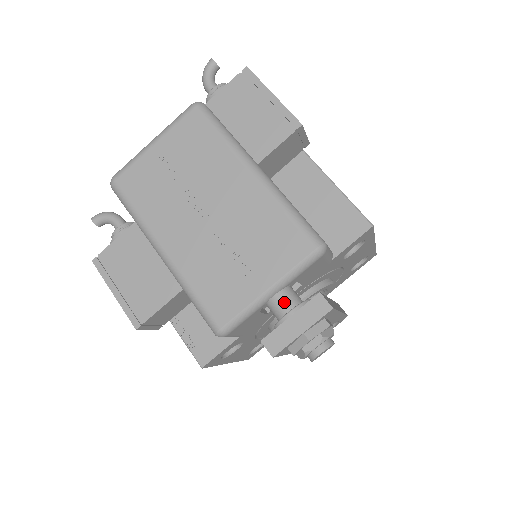
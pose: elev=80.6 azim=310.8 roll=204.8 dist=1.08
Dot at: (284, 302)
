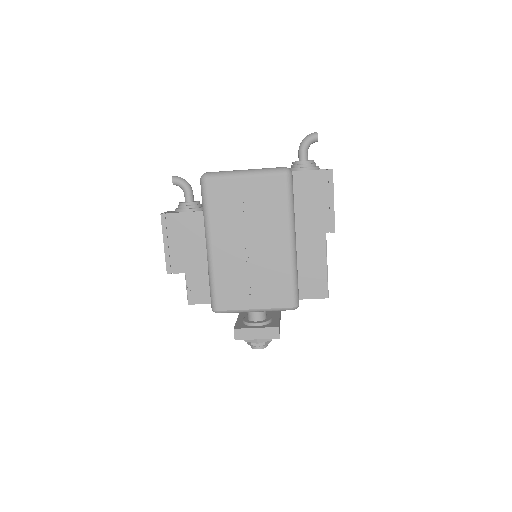
Dot at: (258, 315)
